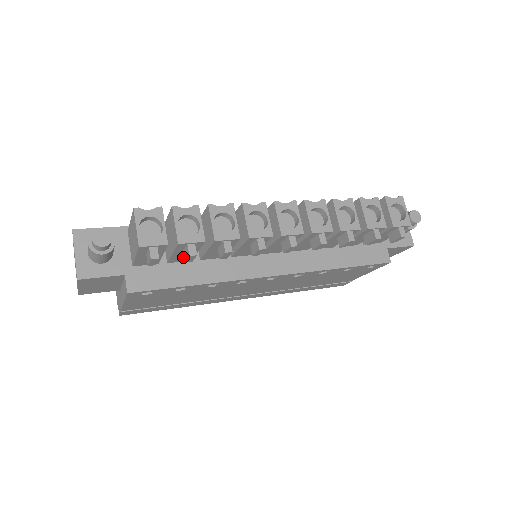
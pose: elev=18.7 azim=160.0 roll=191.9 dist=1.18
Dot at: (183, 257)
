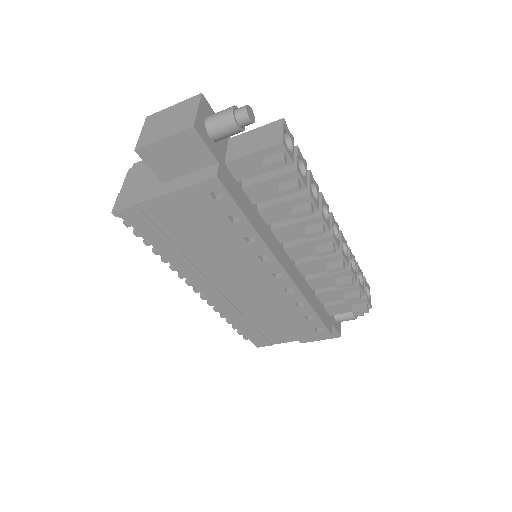
Dot at: (261, 193)
